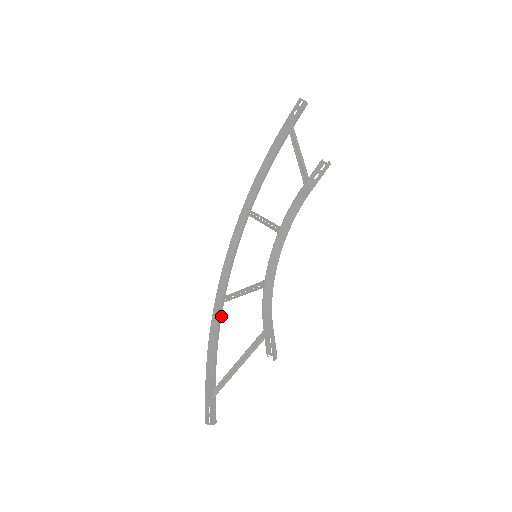
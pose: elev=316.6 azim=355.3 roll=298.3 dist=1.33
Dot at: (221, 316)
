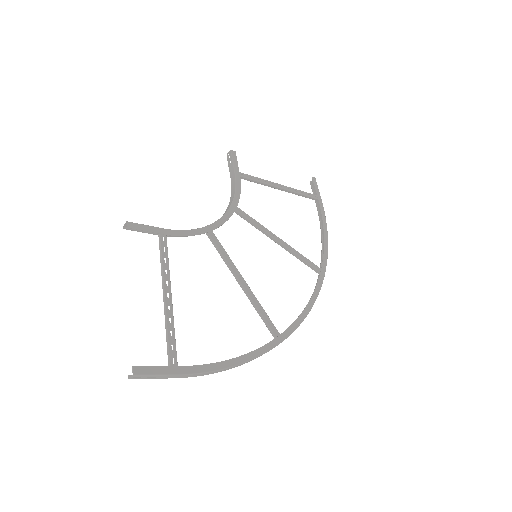
Dot at: (265, 345)
